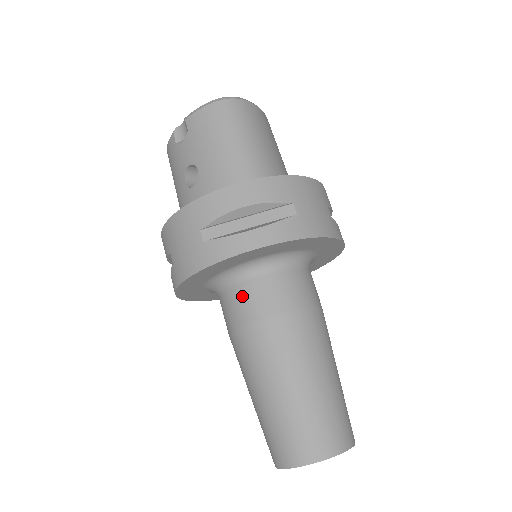
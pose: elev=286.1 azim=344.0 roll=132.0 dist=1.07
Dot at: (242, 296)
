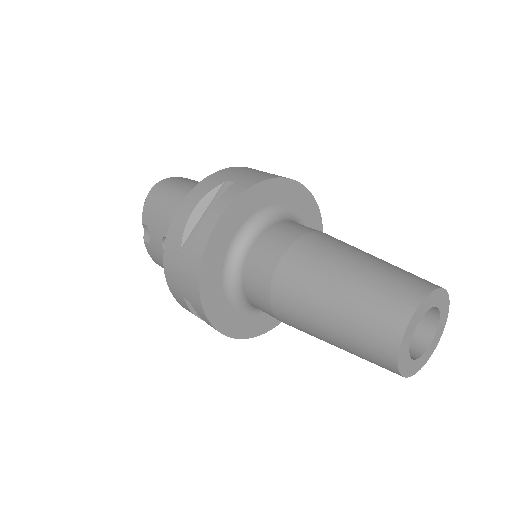
Dot at: (251, 272)
